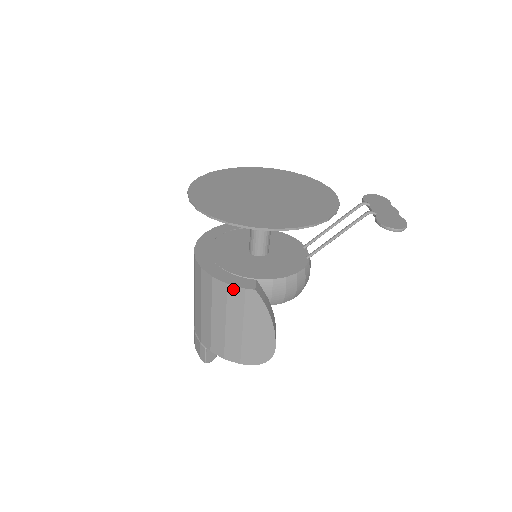
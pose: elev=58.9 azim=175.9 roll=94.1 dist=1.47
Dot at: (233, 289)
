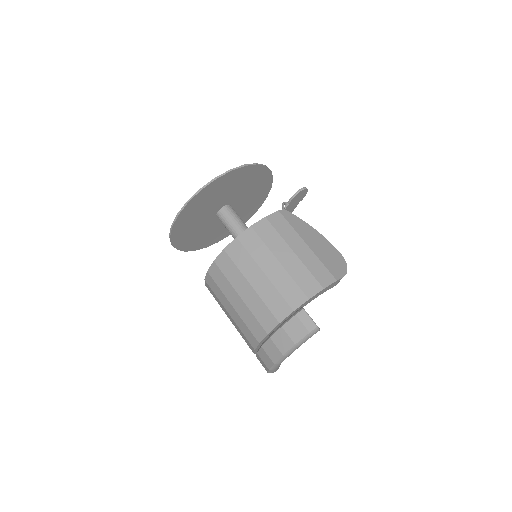
Dot at: (272, 218)
